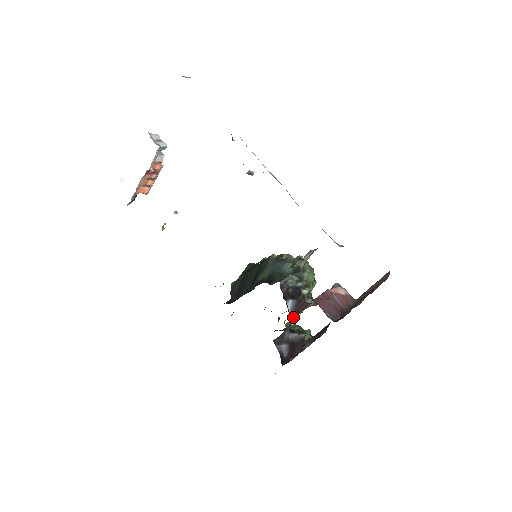
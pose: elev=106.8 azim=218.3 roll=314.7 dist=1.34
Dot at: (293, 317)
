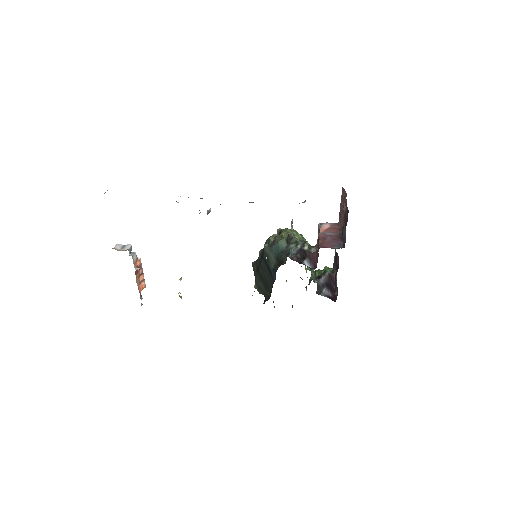
Dot at: (311, 269)
